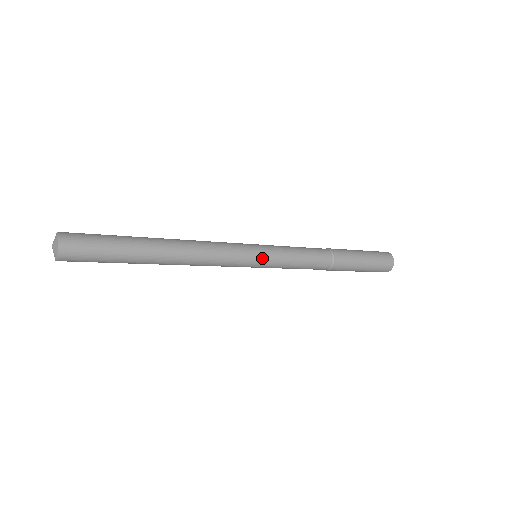
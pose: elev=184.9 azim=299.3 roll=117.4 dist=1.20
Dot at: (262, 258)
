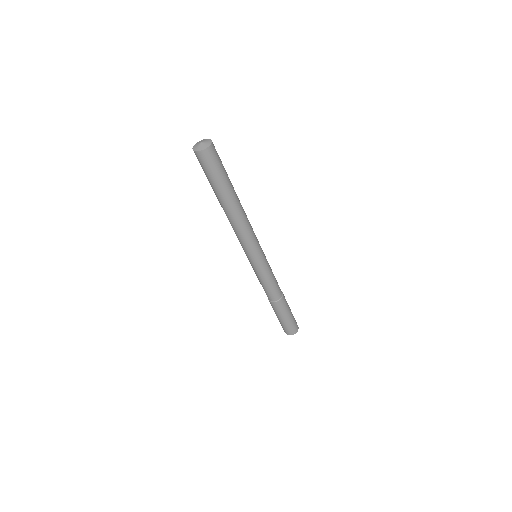
Dot at: (263, 258)
